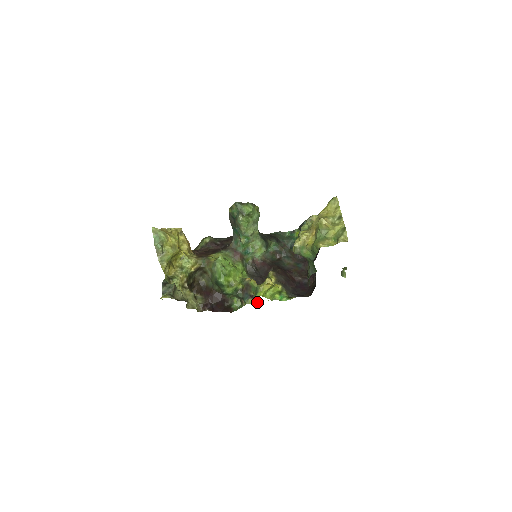
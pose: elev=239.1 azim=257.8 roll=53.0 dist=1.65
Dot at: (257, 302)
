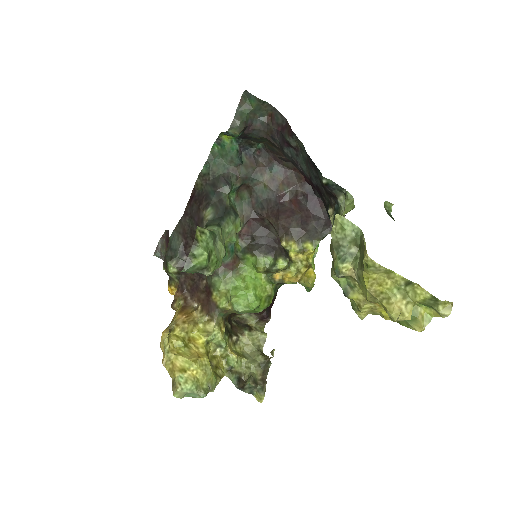
Dot at: occluded
